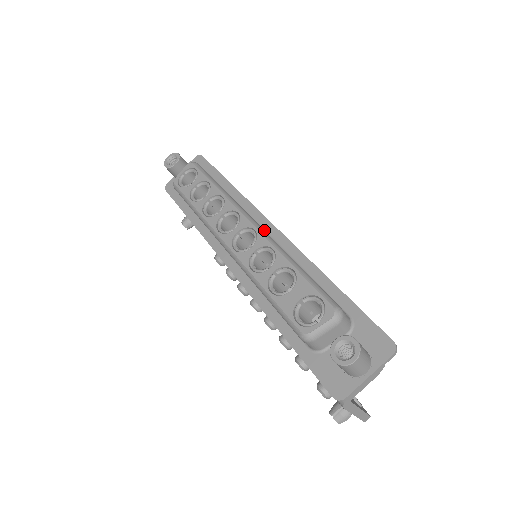
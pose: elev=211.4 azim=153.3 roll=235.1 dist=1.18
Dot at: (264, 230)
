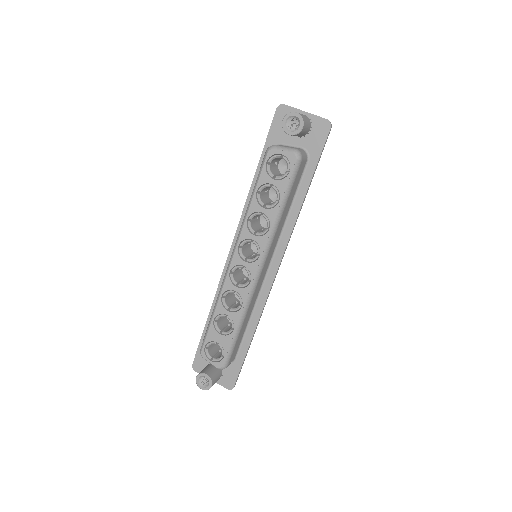
Dot at: (258, 283)
